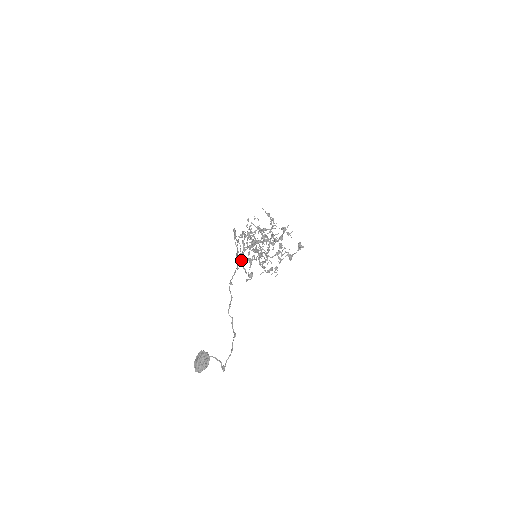
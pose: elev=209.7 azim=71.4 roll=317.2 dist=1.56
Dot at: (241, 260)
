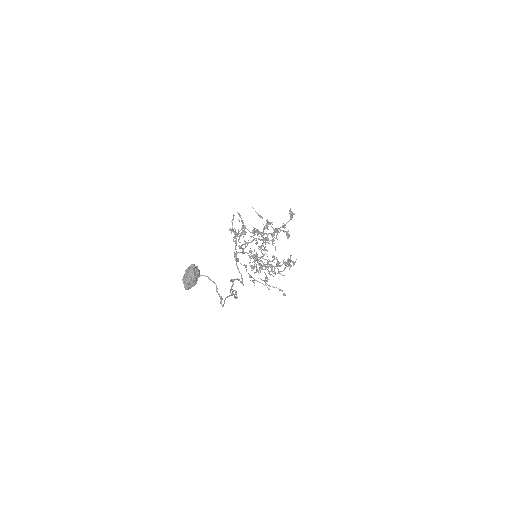
Dot at: occluded
